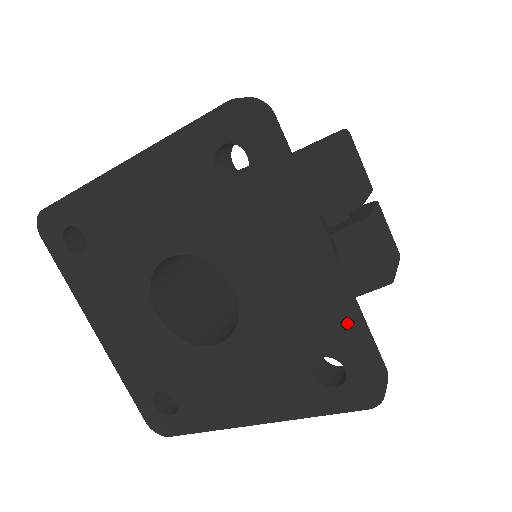
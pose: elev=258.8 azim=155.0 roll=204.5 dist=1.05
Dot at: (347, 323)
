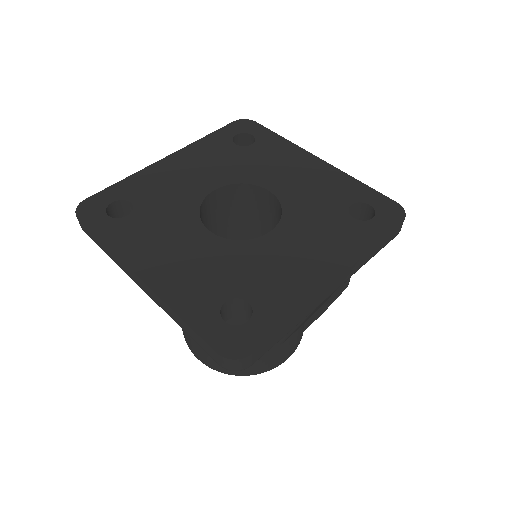
Dot at: (351, 181)
